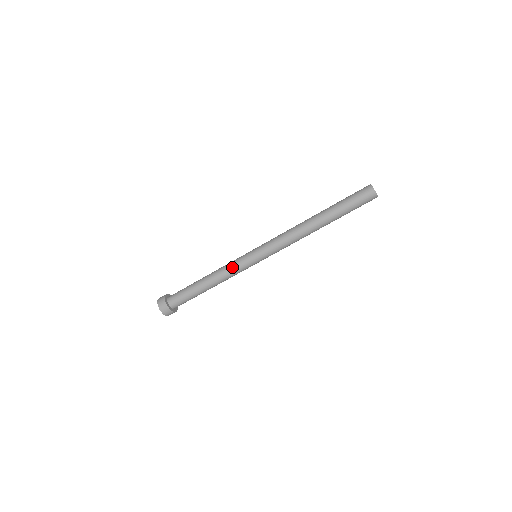
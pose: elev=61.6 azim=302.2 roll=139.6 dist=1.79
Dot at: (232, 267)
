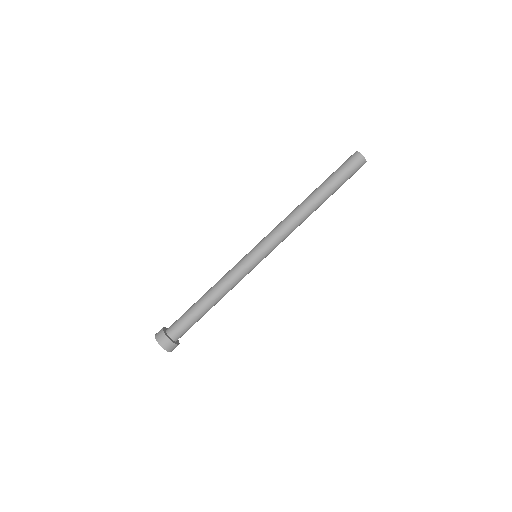
Dot at: (230, 270)
